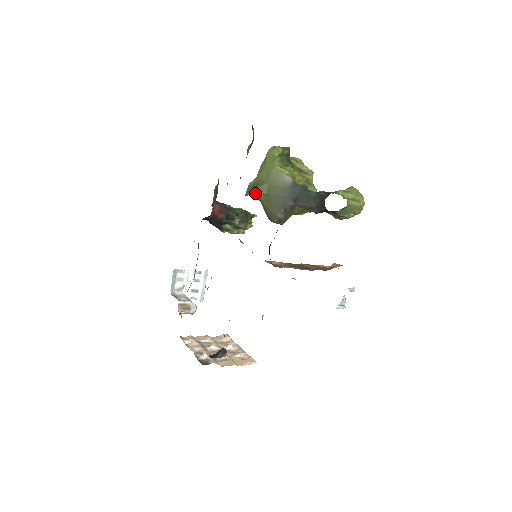
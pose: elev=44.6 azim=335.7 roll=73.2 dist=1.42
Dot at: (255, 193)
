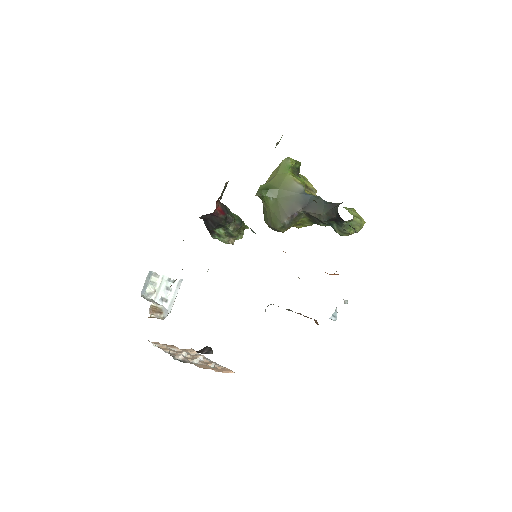
Dot at: (265, 195)
